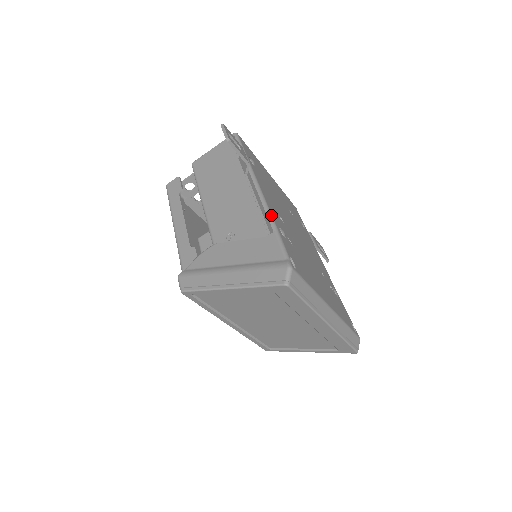
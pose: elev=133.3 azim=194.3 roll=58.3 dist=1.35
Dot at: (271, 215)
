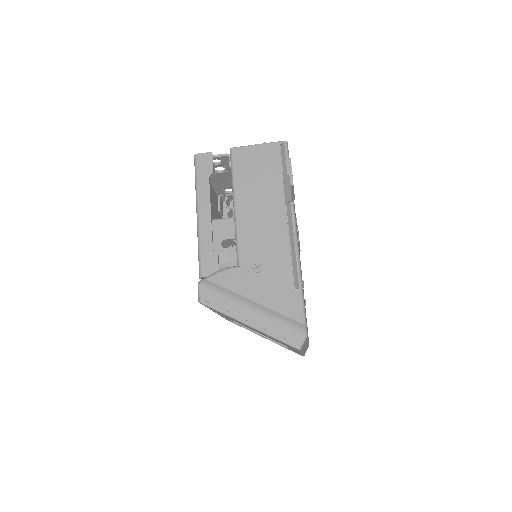
Dot at: (300, 268)
